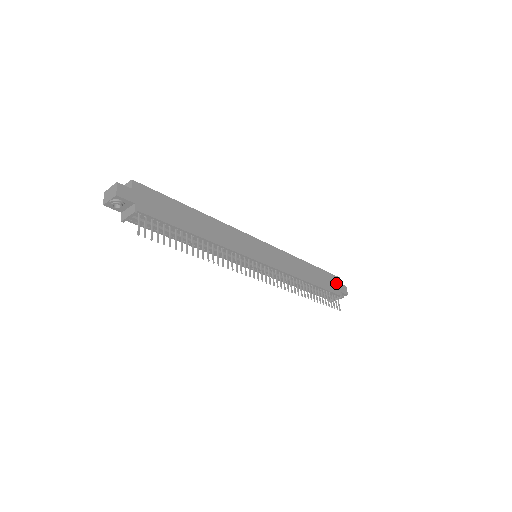
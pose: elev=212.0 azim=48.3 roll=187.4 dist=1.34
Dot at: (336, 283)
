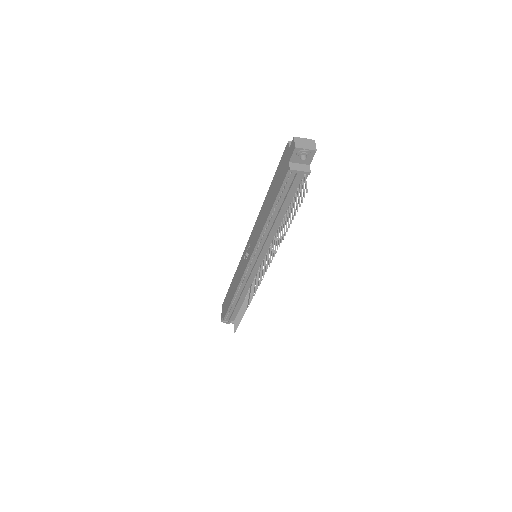
Dot at: occluded
